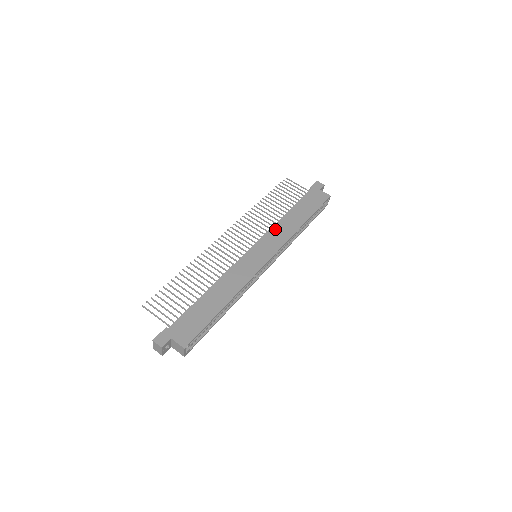
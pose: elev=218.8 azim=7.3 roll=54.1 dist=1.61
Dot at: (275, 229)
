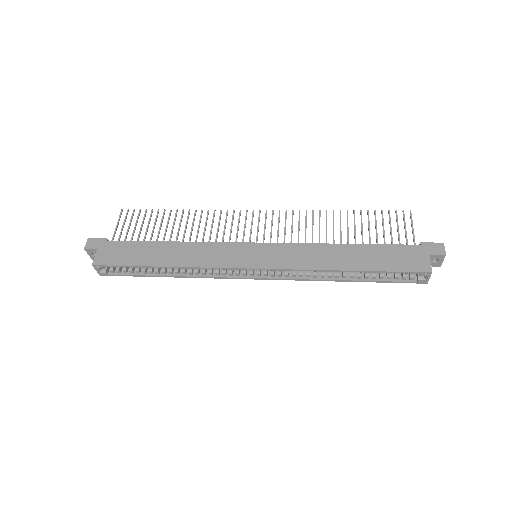
Dot at: (306, 248)
